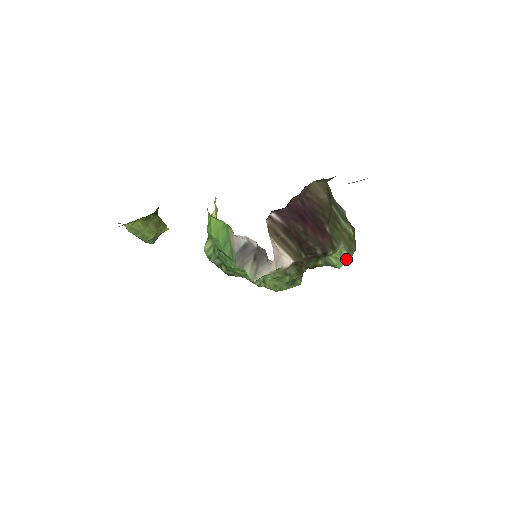
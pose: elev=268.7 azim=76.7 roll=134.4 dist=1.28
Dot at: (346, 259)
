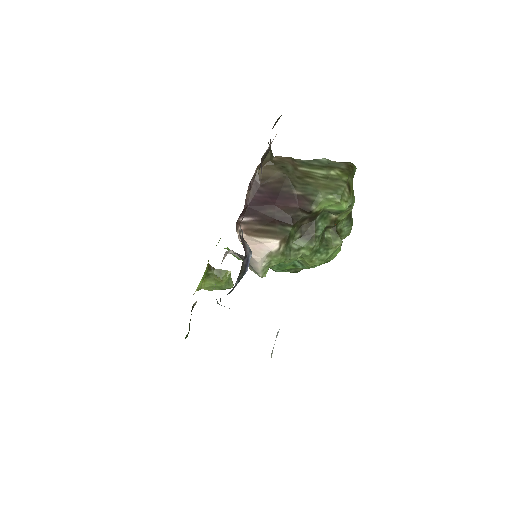
Dot at: (337, 200)
